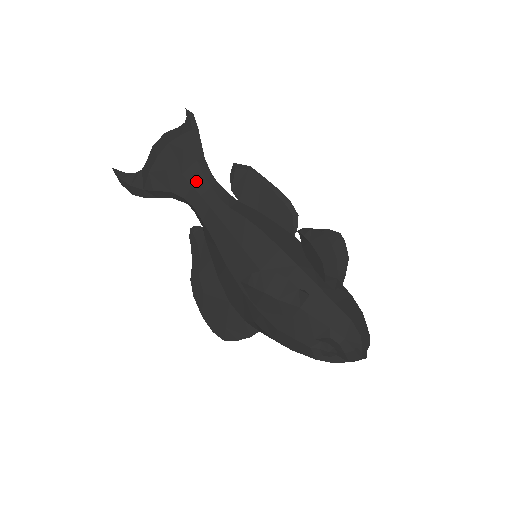
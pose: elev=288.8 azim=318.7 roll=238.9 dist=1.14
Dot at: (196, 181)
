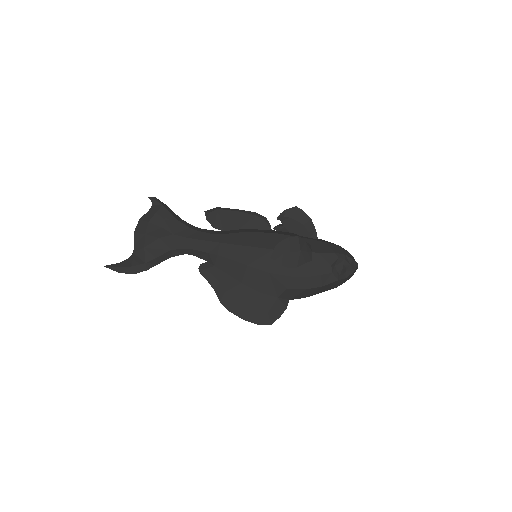
Dot at: (186, 233)
